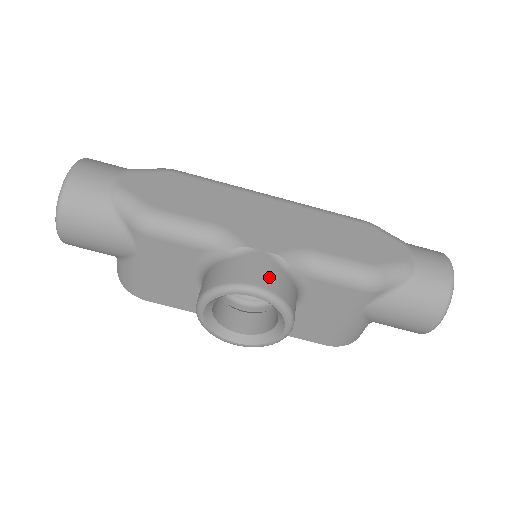
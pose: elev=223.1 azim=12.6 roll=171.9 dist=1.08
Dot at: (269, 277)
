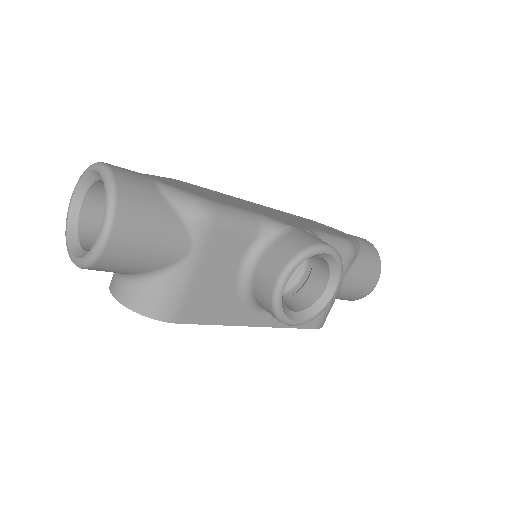
Dot at: occluded
